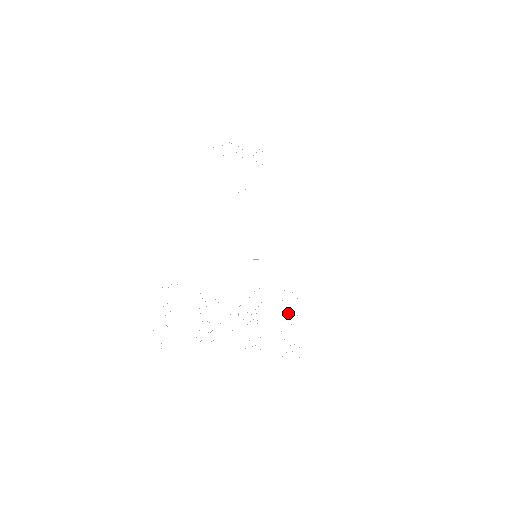
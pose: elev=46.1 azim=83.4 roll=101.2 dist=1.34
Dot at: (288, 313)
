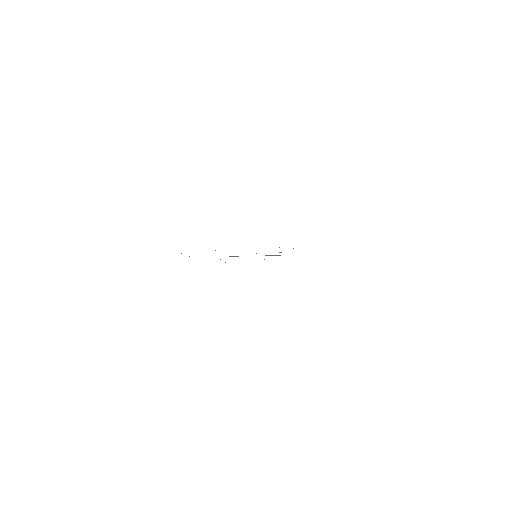
Dot at: occluded
